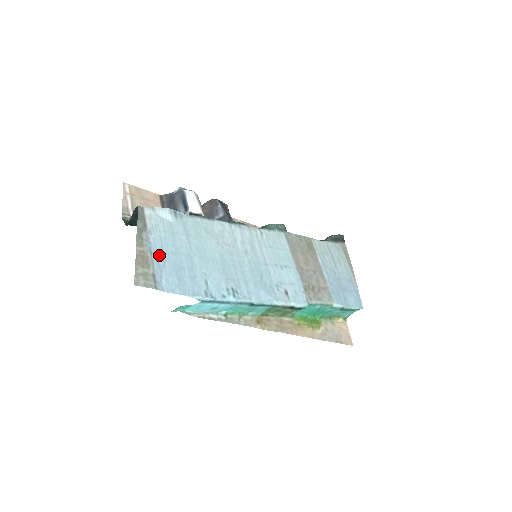
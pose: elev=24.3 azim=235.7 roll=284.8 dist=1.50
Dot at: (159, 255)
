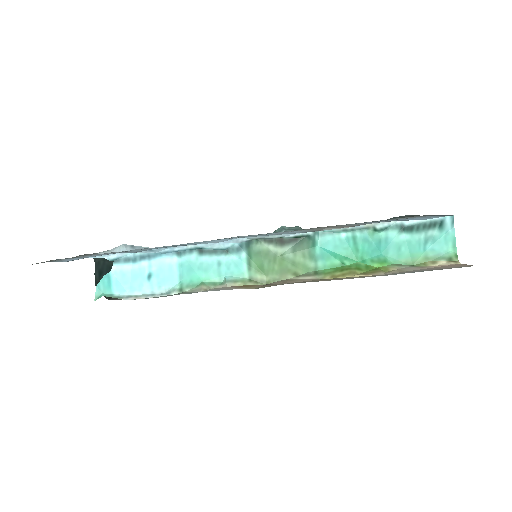
Dot at: (85, 257)
